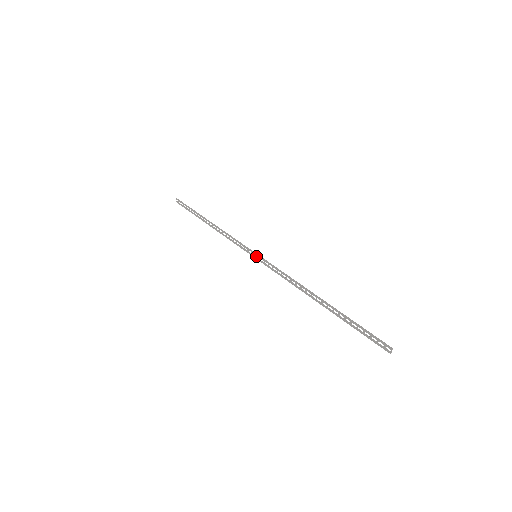
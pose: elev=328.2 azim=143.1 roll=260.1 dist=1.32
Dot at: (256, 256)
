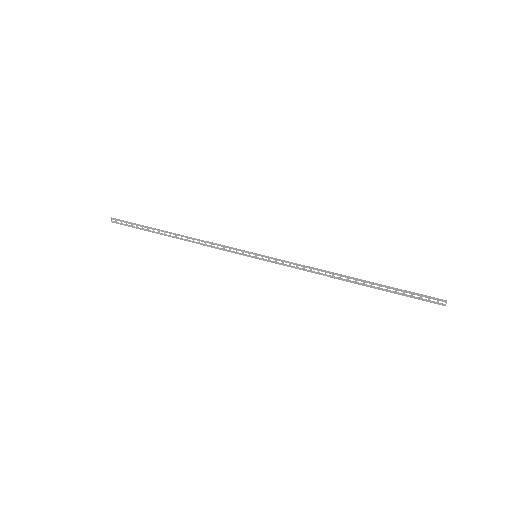
Dot at: (256, 256)
